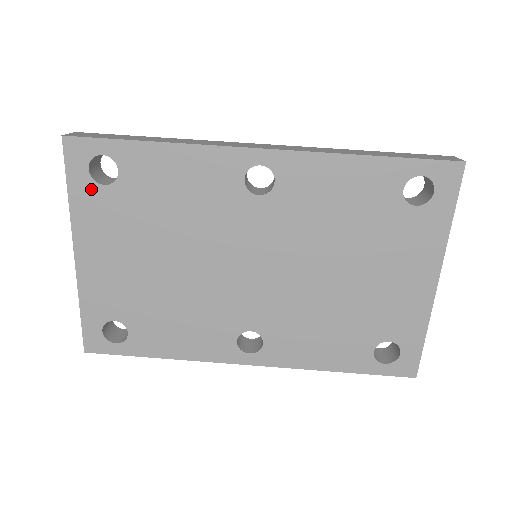
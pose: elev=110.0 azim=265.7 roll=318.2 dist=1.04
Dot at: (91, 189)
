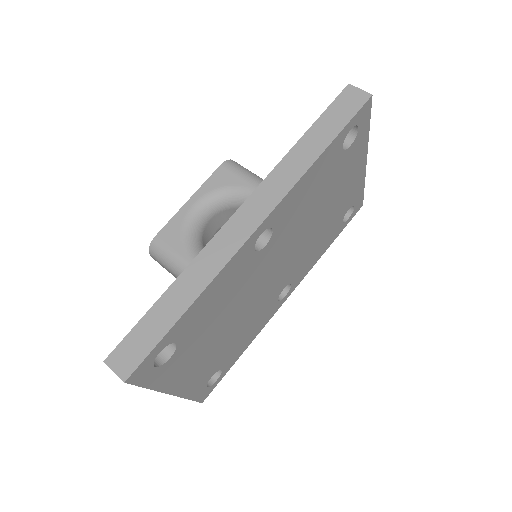
Dot at: (163, 369)
